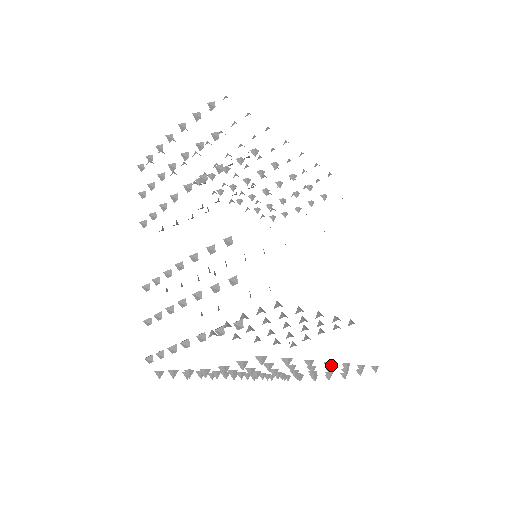
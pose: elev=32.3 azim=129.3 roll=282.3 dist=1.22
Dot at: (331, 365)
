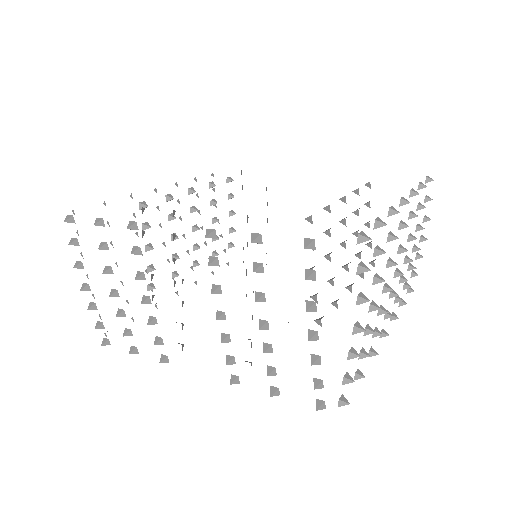
Dot at: (405, 200)
